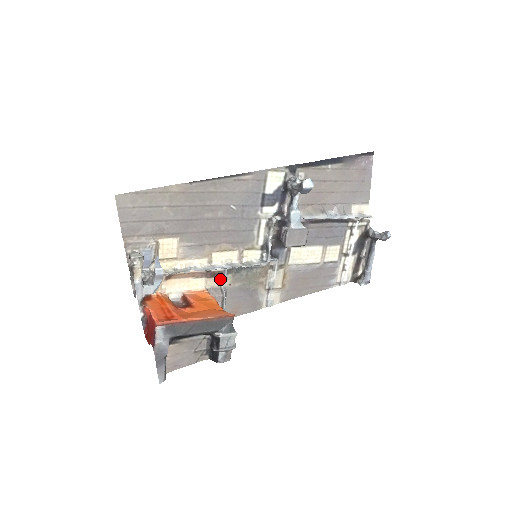
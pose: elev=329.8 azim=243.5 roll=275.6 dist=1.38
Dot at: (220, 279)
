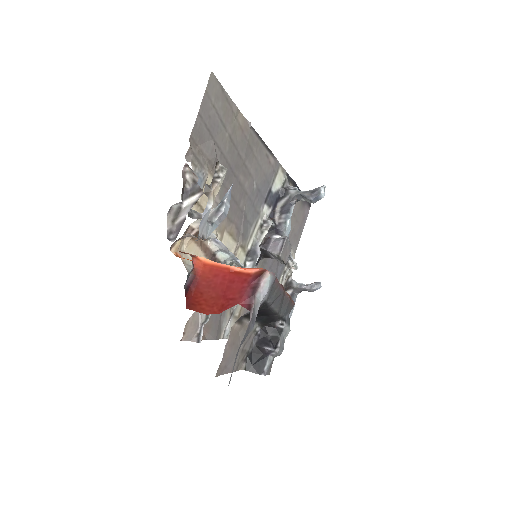
Dot at: occluded
